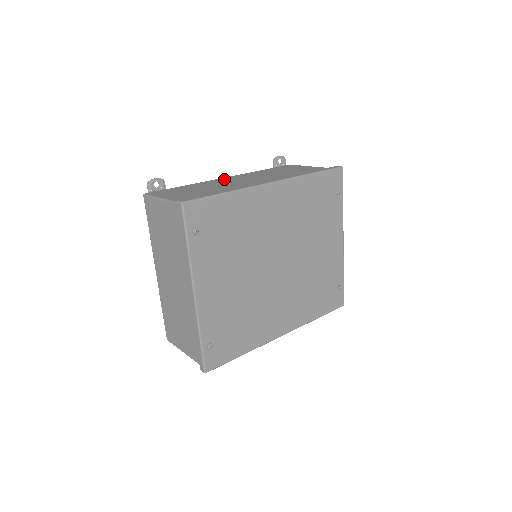
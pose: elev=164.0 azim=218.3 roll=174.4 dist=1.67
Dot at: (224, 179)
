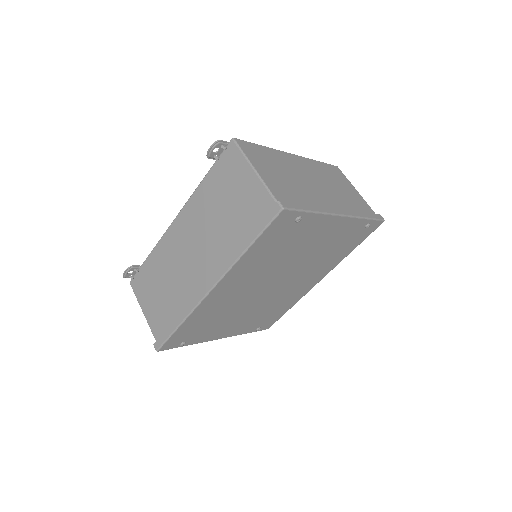
Dot at: (174, 234)
